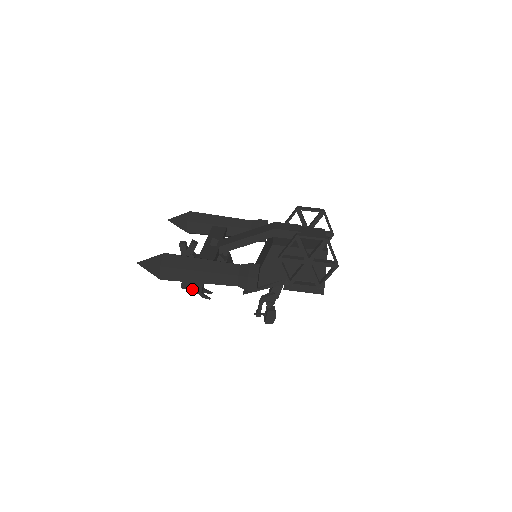
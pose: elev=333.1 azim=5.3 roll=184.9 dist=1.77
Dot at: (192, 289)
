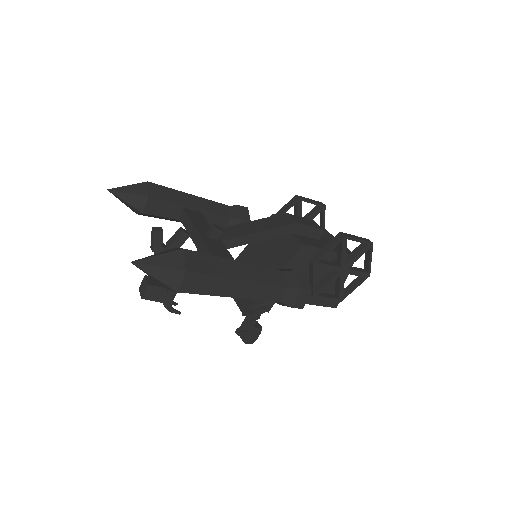
Dot at: (158, 300)
